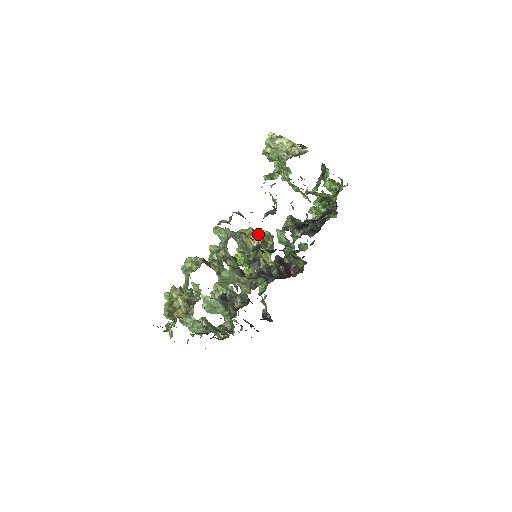
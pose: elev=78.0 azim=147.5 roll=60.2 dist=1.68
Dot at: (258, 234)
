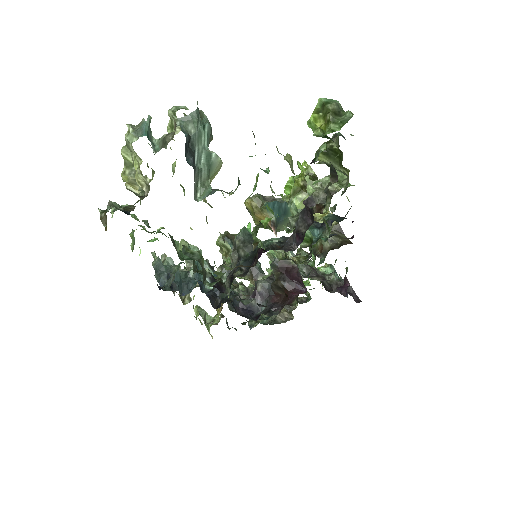
Dot at: occluded
